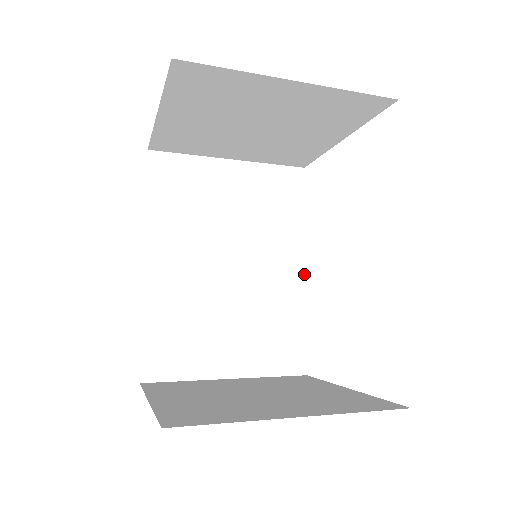
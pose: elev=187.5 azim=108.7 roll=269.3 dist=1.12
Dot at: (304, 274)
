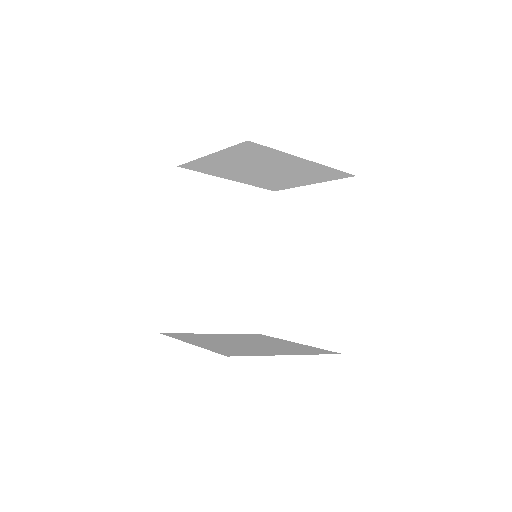
Dot at: (267, 266)
